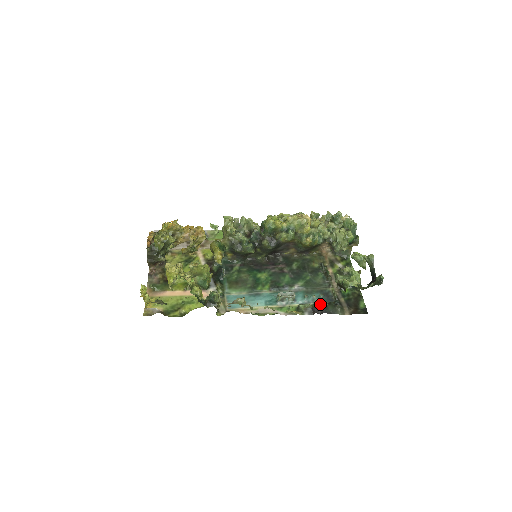
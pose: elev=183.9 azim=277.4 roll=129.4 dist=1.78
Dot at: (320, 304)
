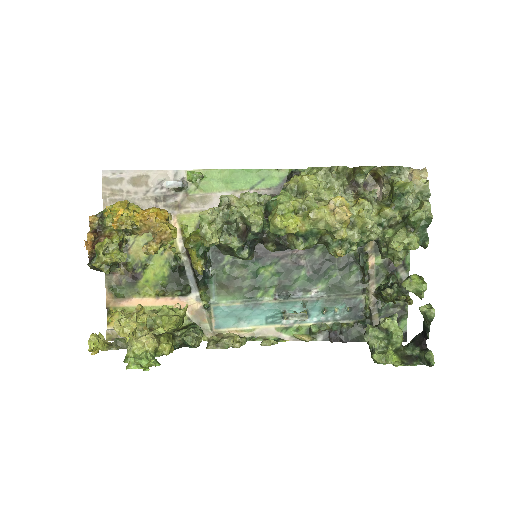
Dot at: (342, 325)
